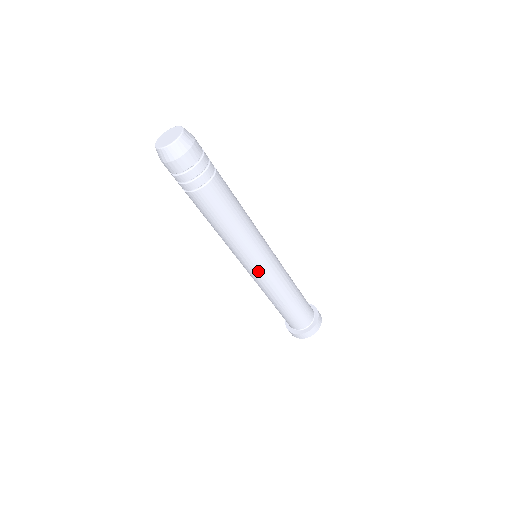
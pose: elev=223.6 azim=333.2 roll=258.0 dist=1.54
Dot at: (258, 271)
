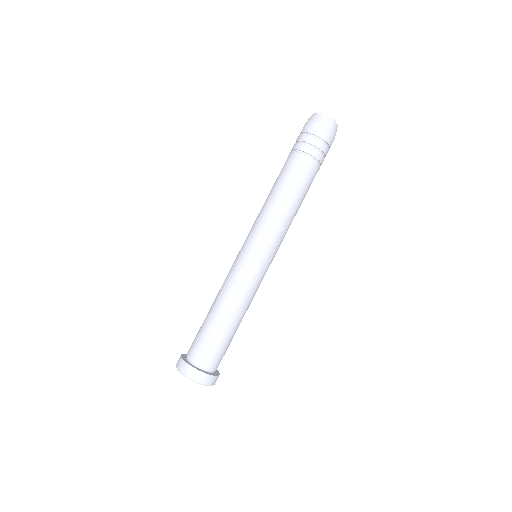
Dot at: (261, 264)
